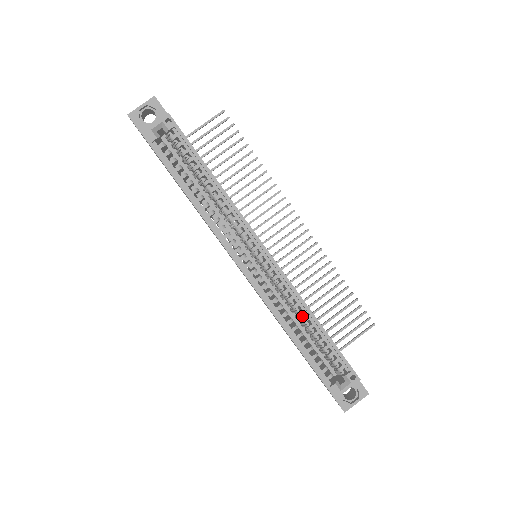
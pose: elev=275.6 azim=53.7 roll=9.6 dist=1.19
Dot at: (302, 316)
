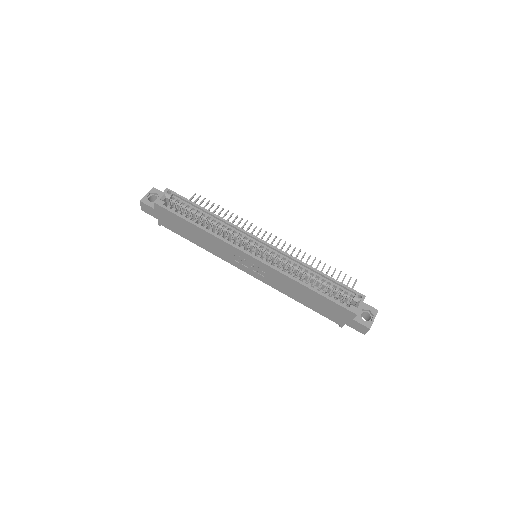
Dot at: (305, 272)
